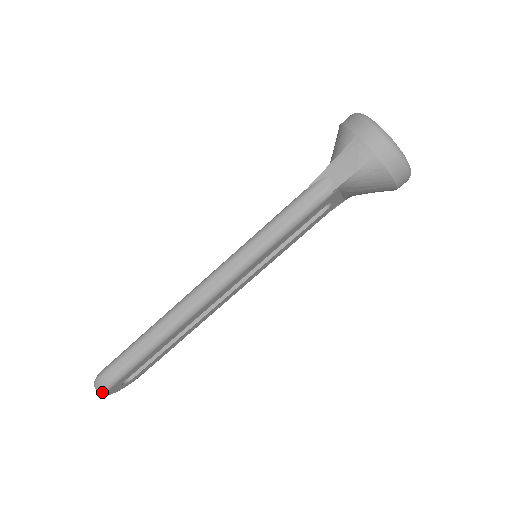
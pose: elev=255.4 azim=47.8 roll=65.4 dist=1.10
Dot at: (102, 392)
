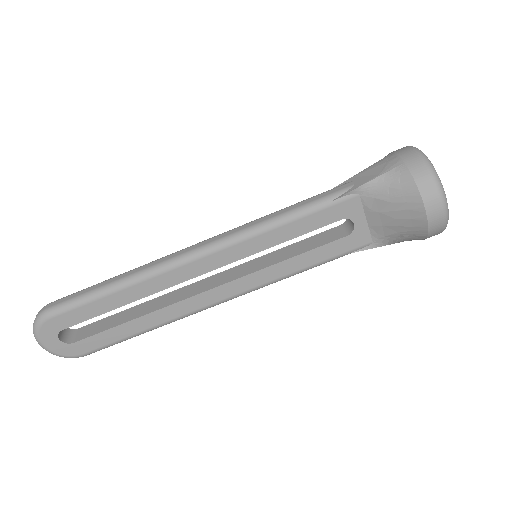
Dot at: (36, 323)
